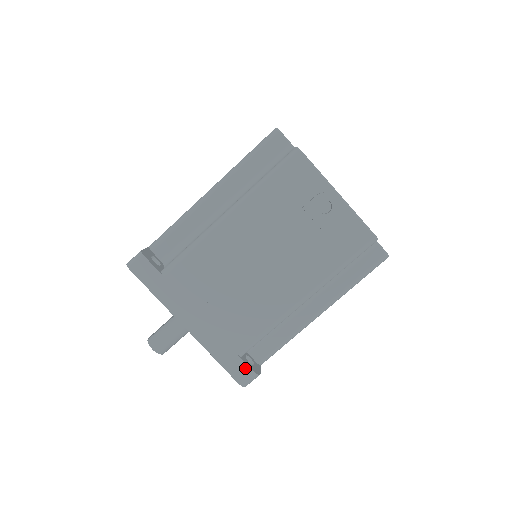
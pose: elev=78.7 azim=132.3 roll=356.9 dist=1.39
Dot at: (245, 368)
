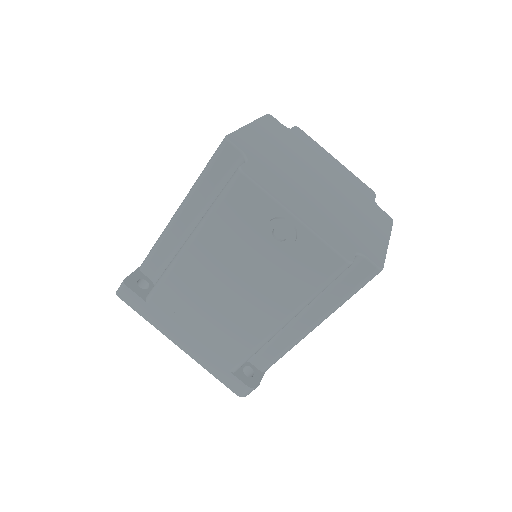
Dot at: (239, 383)
